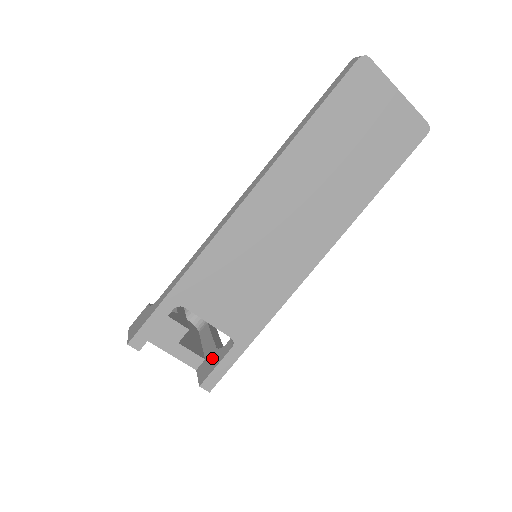
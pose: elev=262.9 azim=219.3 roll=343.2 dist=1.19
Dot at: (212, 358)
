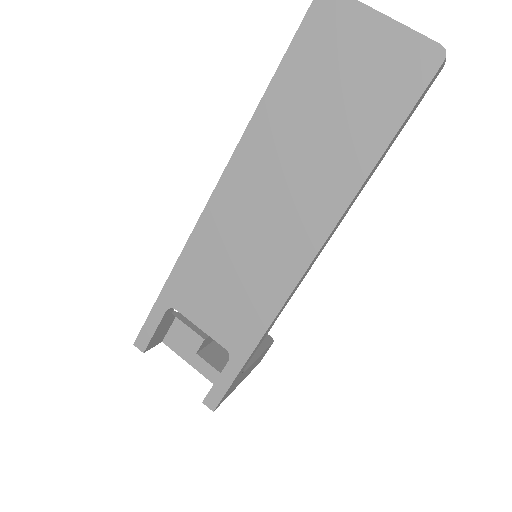
Dot at: occluded
